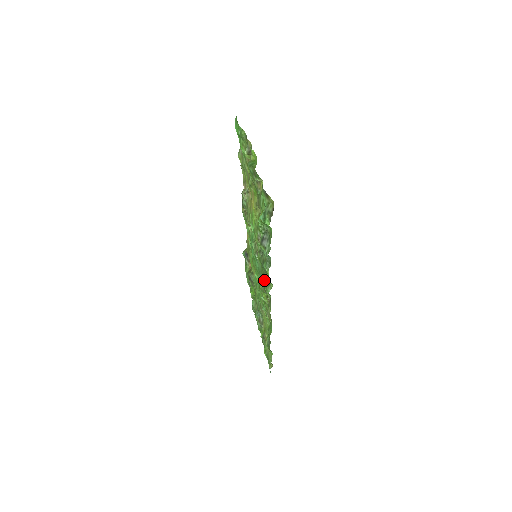
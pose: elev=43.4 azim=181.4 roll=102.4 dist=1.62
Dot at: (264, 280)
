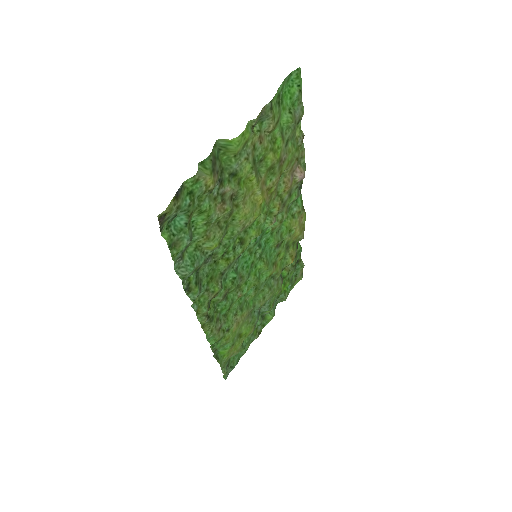
Dot at: (222, 288)
